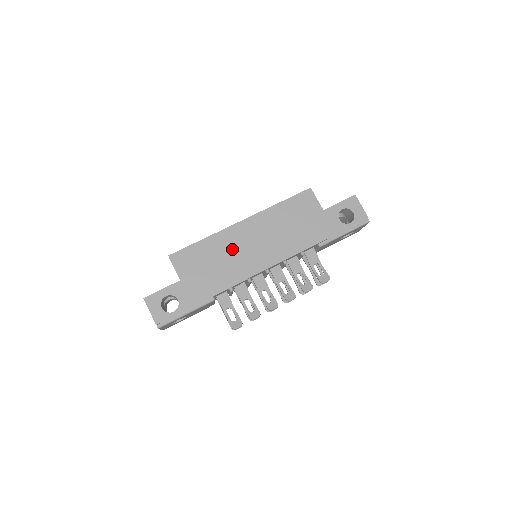
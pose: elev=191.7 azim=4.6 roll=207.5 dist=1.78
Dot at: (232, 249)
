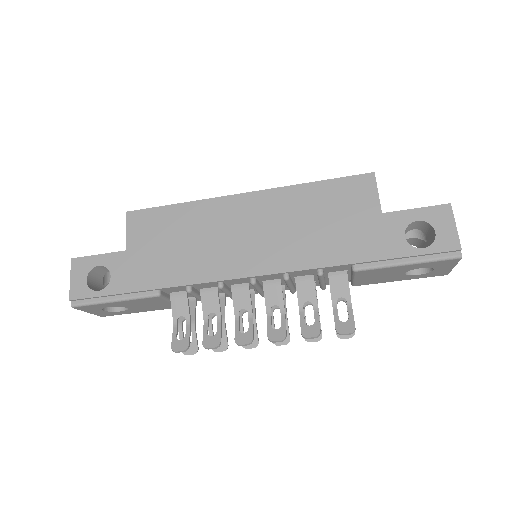
Dot at: (213, 230)
